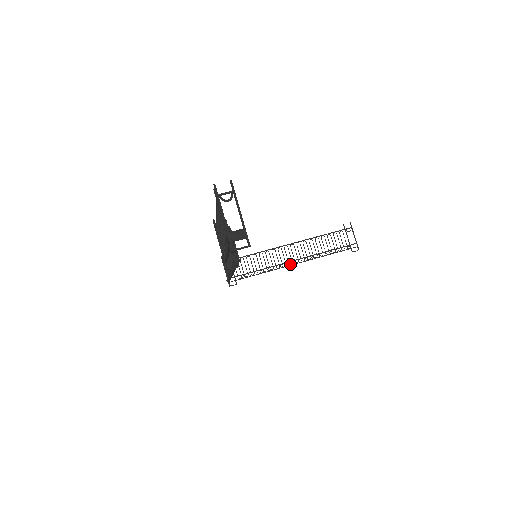
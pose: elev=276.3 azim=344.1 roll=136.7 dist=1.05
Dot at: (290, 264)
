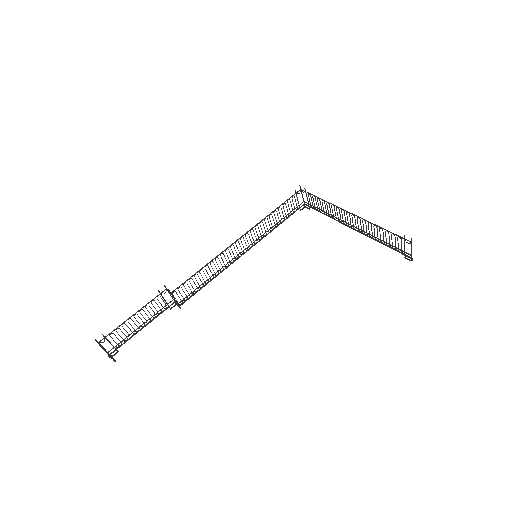
Dot at: (349, 226)
